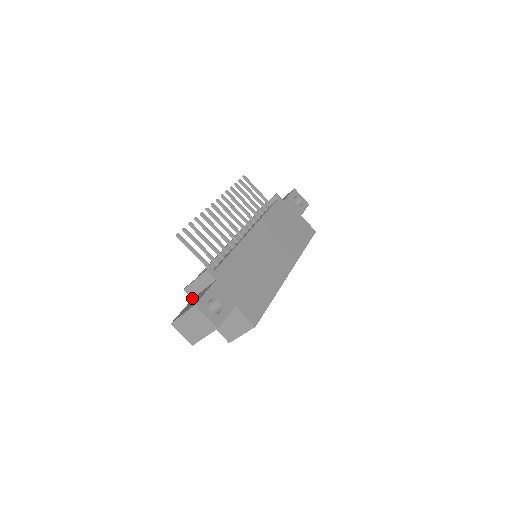
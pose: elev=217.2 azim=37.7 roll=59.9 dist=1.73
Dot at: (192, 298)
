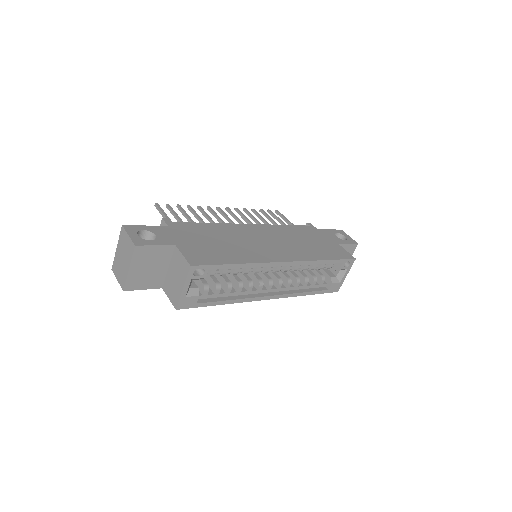
Dot at: occluded
